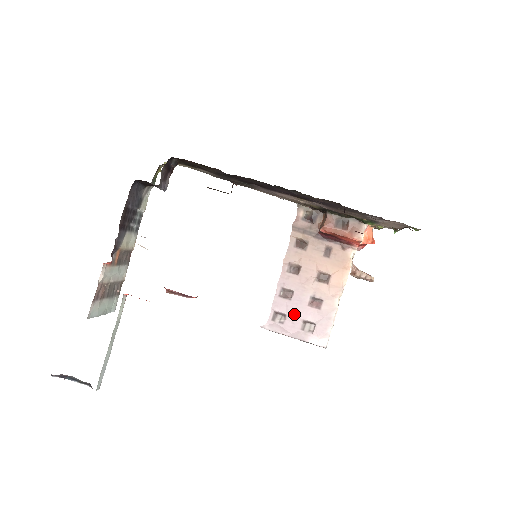
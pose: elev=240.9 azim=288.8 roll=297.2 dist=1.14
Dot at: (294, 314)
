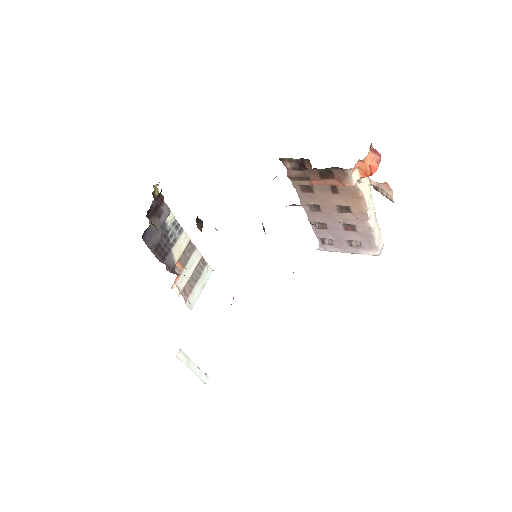
Dot at: (337, 238)
